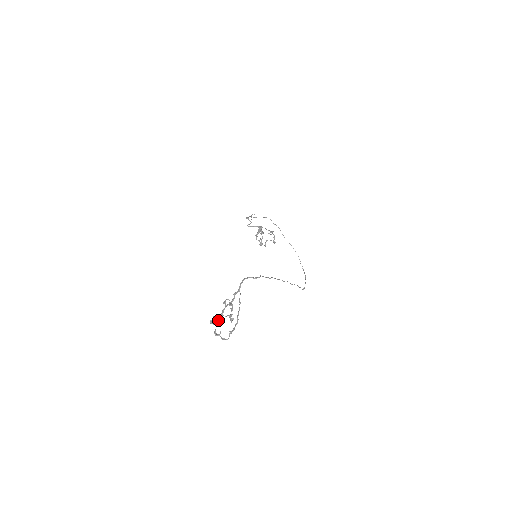
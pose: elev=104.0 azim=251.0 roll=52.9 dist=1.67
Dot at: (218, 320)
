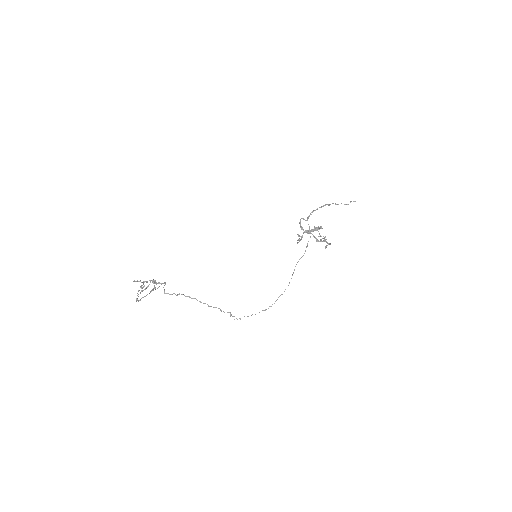
Dot at: (146, 282)
